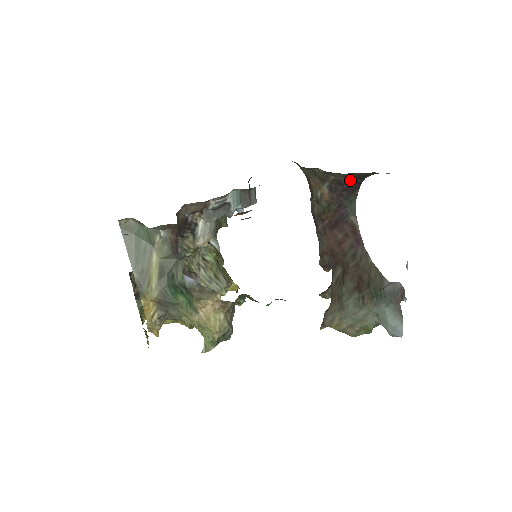
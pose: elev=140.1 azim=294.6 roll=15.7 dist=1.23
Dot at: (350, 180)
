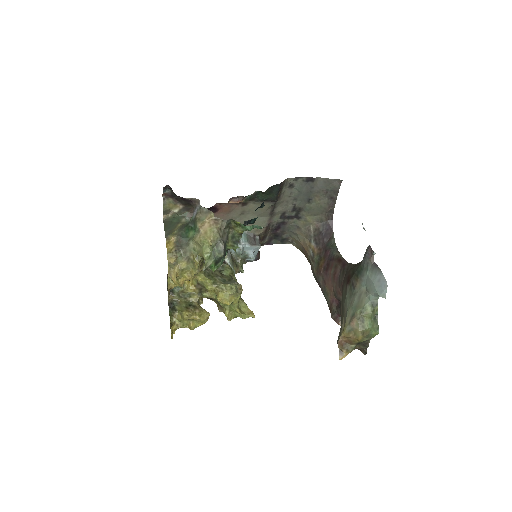
Dot at: (324, 225)
